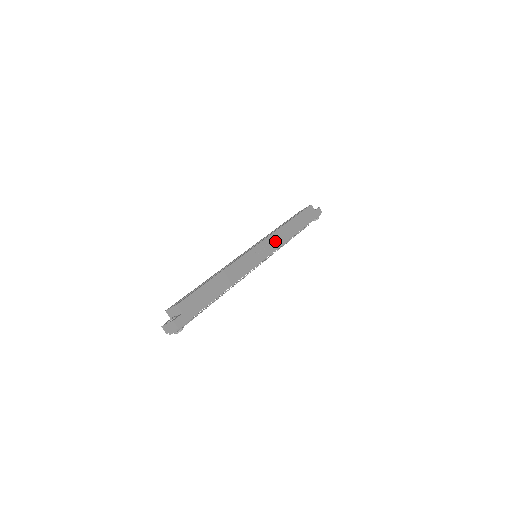
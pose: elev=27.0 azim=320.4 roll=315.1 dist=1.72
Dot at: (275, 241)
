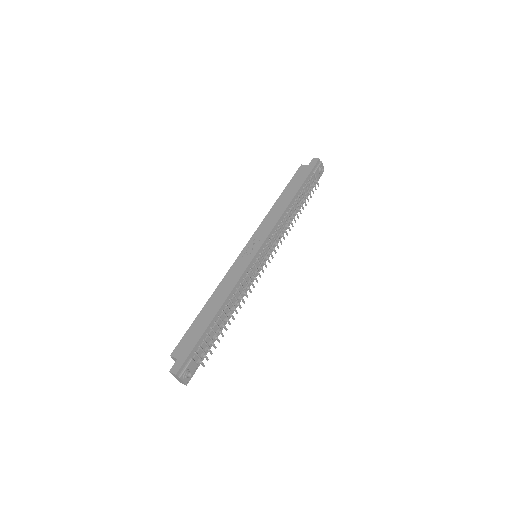
Dot at: (265, 228)
